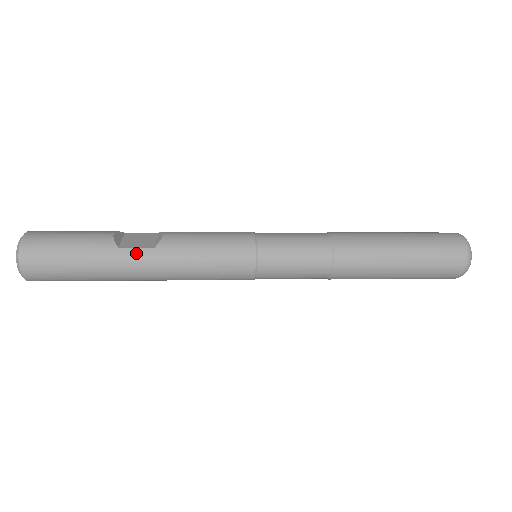
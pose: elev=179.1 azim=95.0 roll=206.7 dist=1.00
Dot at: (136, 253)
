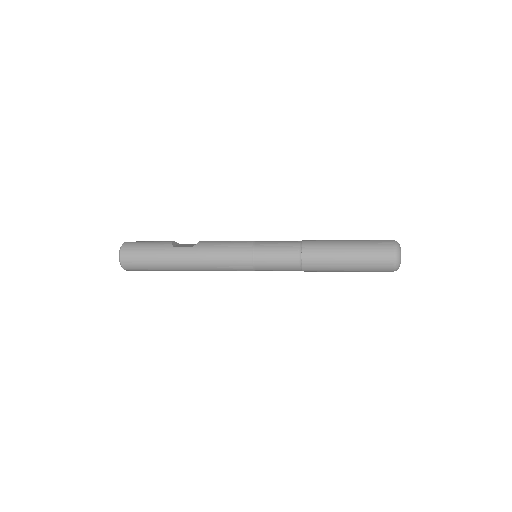
Dot at: (182, 249)
